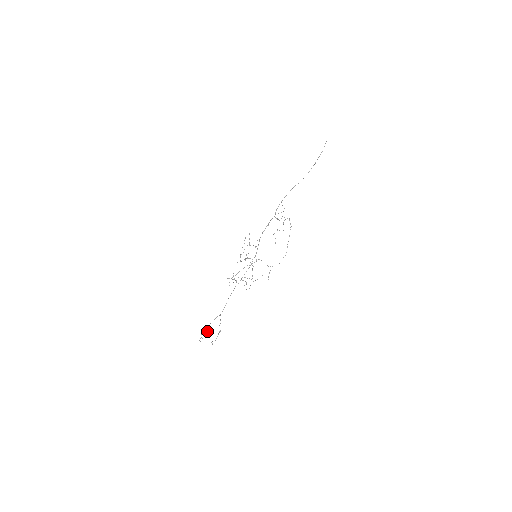
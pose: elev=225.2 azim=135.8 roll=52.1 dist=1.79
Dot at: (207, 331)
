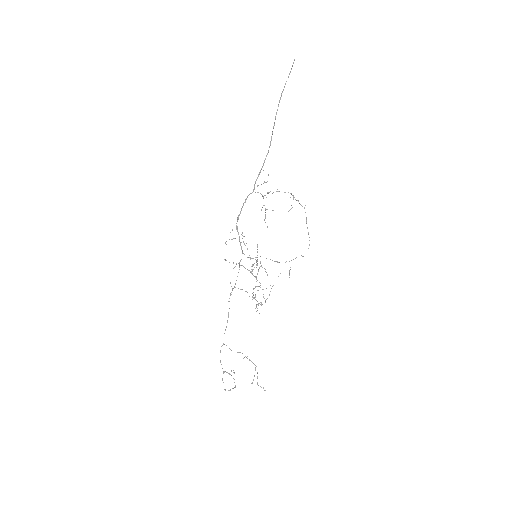
Dot at: (231, 375)
